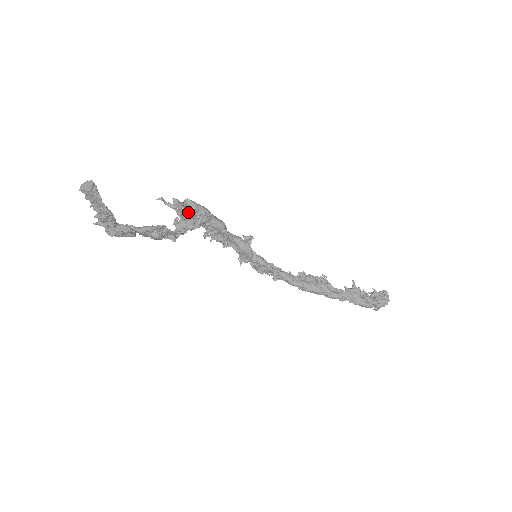
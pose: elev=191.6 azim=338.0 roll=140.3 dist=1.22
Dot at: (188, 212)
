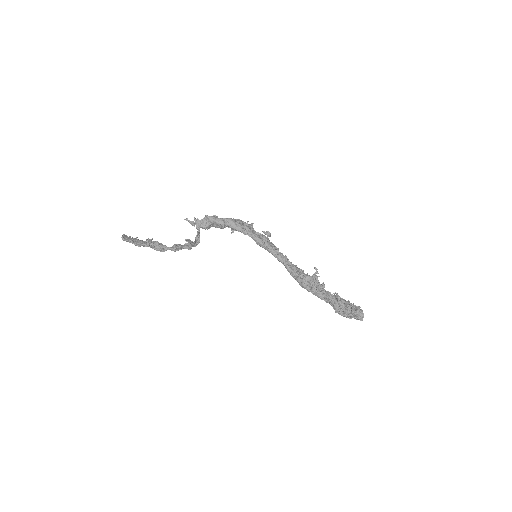
Dot at: (197, 232)
